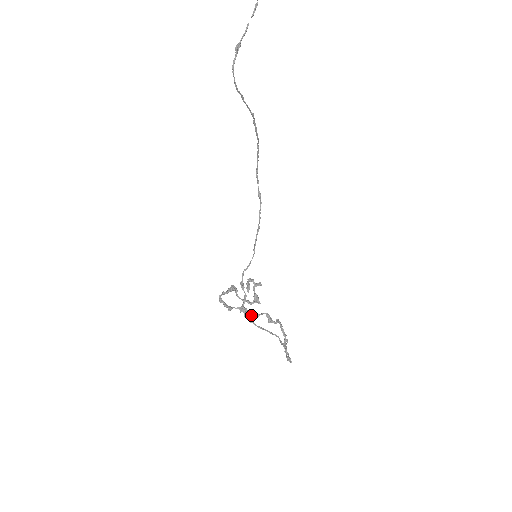
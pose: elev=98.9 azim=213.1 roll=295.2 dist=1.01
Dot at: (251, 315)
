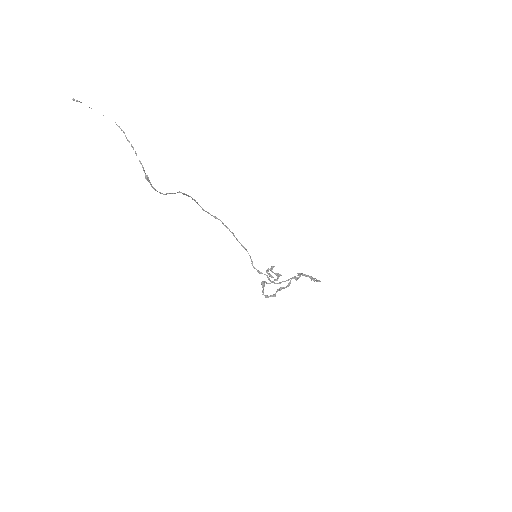
Dot at: (286, 287)
